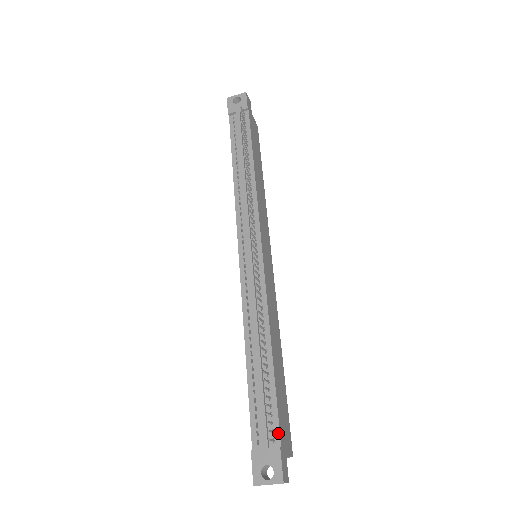
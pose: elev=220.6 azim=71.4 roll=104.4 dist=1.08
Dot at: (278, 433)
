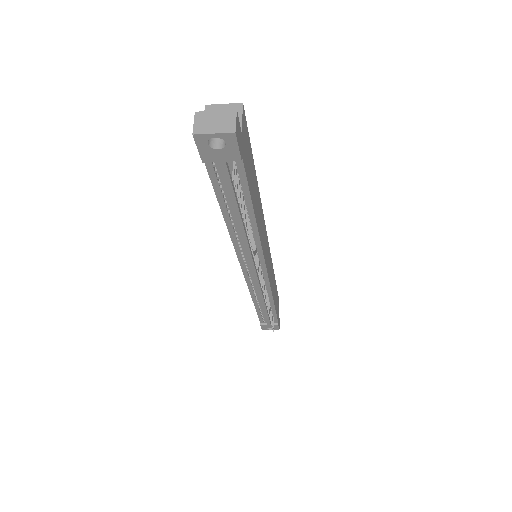
Dot at: (277, 321)
